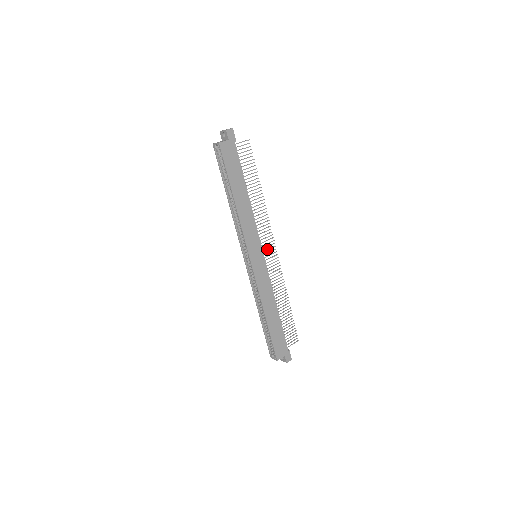
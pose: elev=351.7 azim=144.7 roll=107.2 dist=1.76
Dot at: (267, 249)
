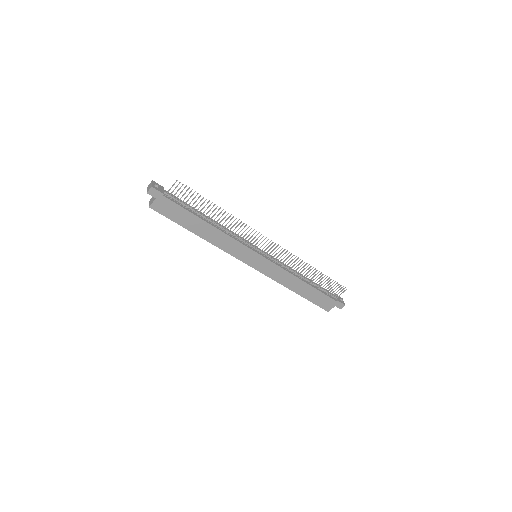
Dot at: occluded
